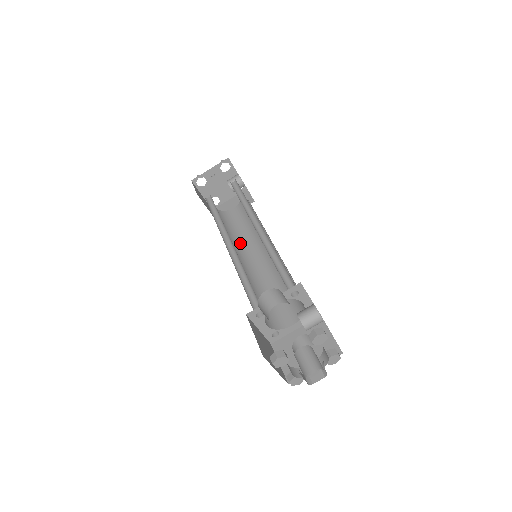
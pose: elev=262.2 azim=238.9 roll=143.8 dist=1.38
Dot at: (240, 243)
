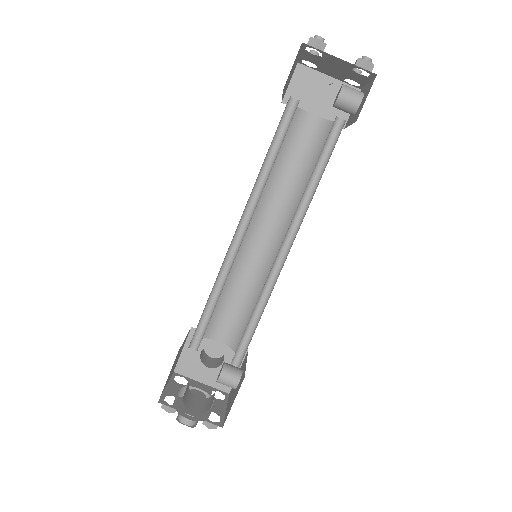
Dot at: (267, 192)
